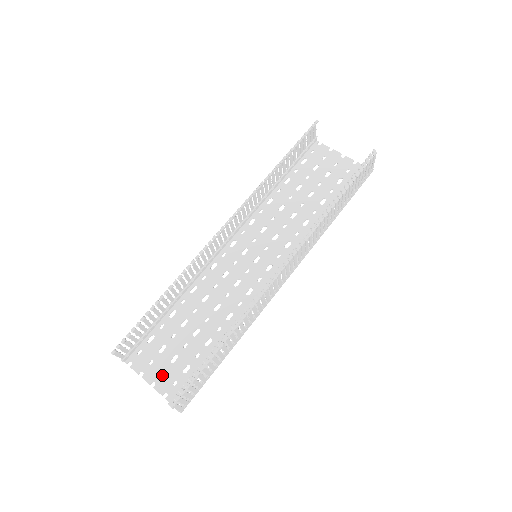
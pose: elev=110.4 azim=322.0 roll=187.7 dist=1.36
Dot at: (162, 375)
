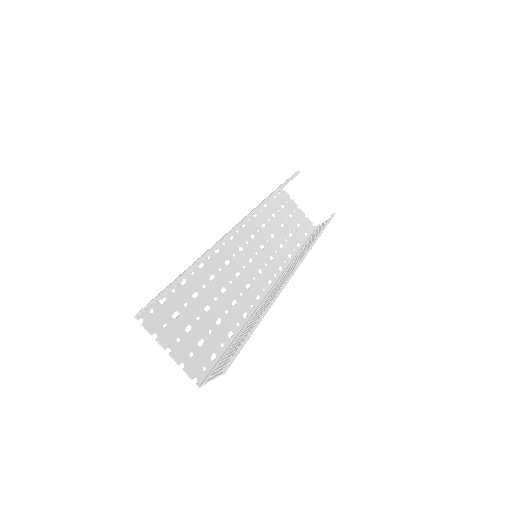
Dot at: (178, 342)
